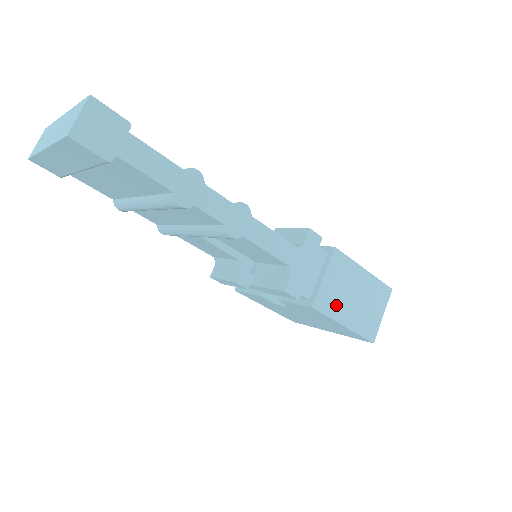
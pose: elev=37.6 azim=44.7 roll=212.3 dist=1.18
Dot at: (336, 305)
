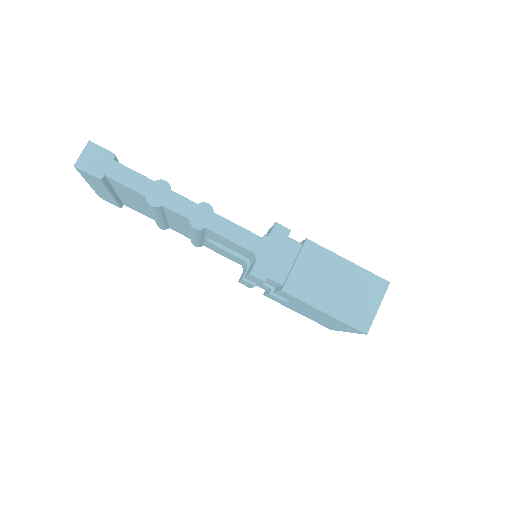
Dot at: (312, 291)
